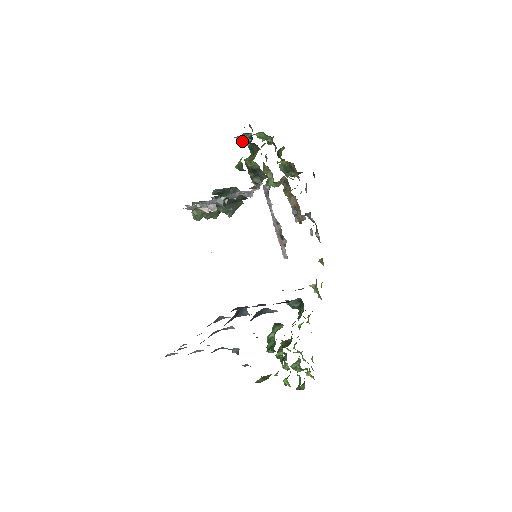
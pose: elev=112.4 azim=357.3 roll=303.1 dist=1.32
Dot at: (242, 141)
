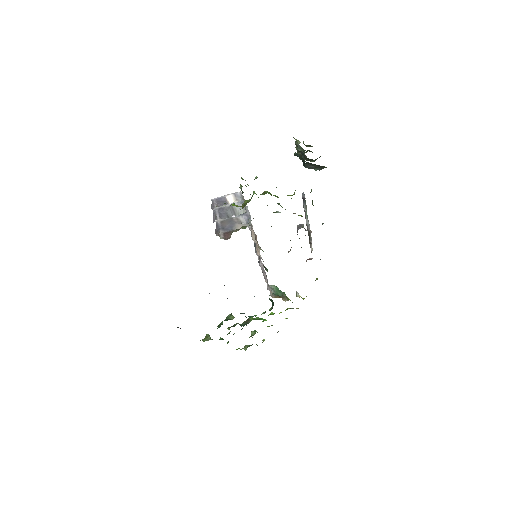
Dot at: (240, 187)
